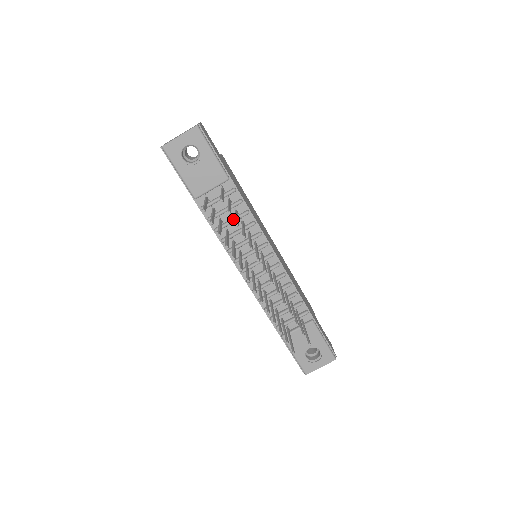
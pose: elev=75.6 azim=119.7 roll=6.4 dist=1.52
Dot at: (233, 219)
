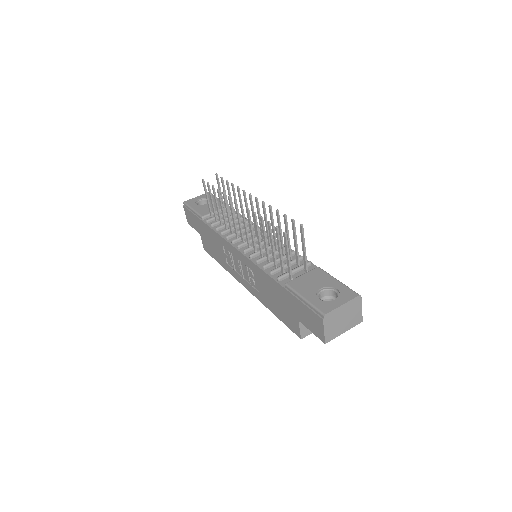
Dot at: (232, 221)
